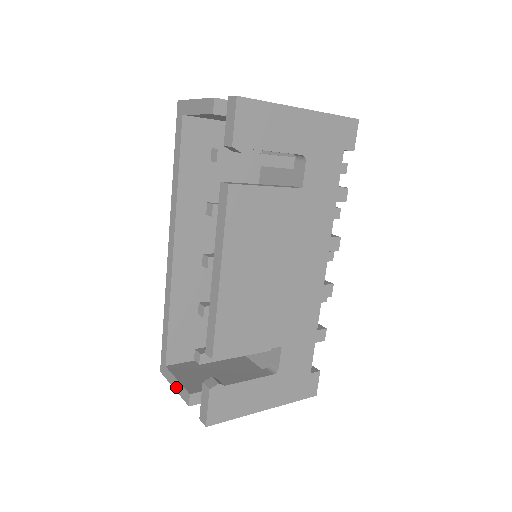
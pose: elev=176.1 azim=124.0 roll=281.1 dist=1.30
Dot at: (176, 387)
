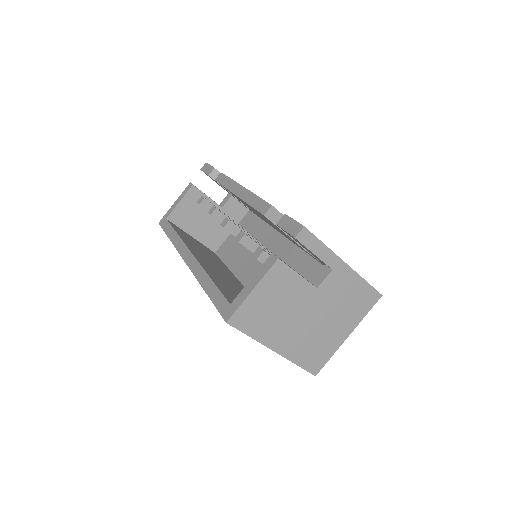
Dot at: (254, 283)
